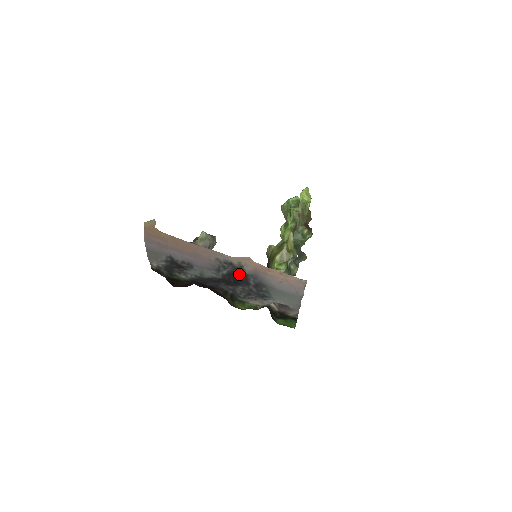
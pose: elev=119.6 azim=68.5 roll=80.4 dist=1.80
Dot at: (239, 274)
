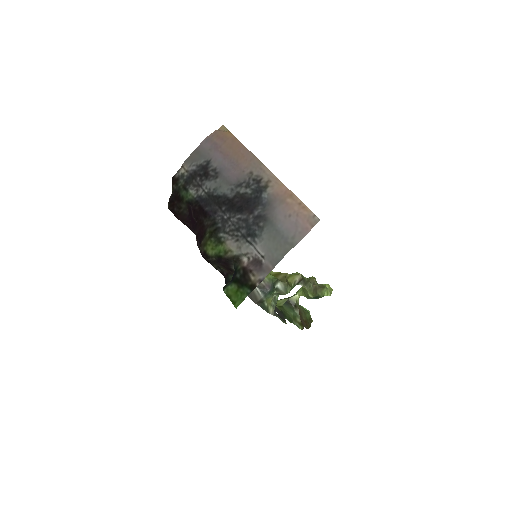
Dot at: (252, 202)
